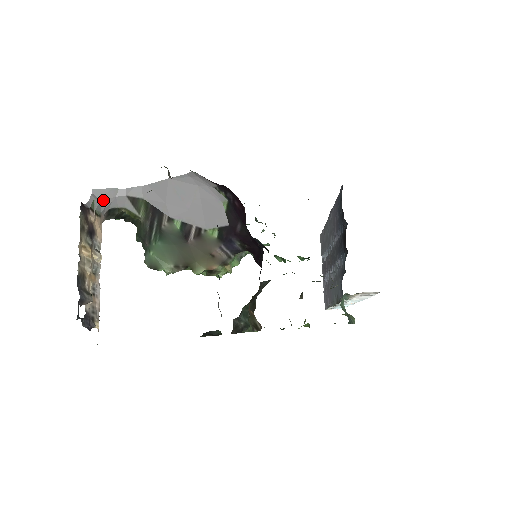
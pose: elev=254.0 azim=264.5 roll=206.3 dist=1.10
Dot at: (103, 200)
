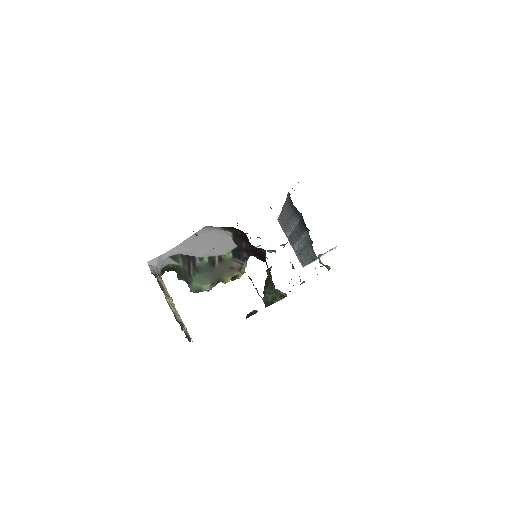
Dot at: (157, 266)
